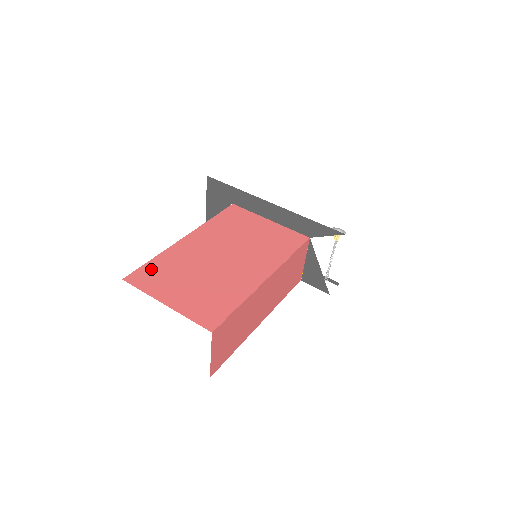
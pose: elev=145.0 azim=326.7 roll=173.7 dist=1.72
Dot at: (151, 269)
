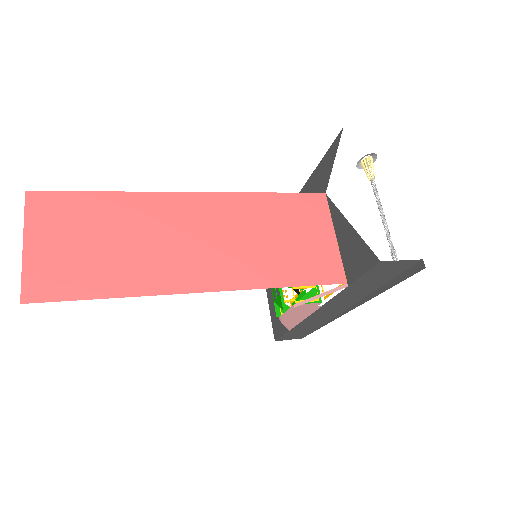
Dot at: occluded
